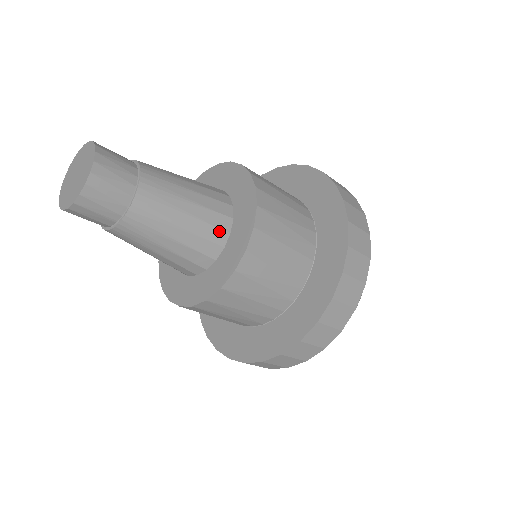
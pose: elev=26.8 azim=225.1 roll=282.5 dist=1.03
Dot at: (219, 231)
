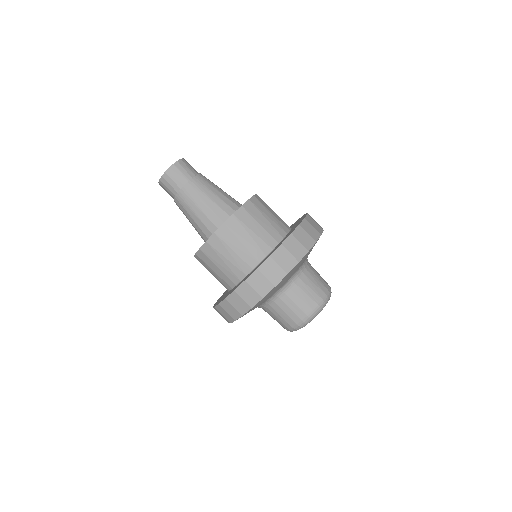
Dot at: (238, 203)
